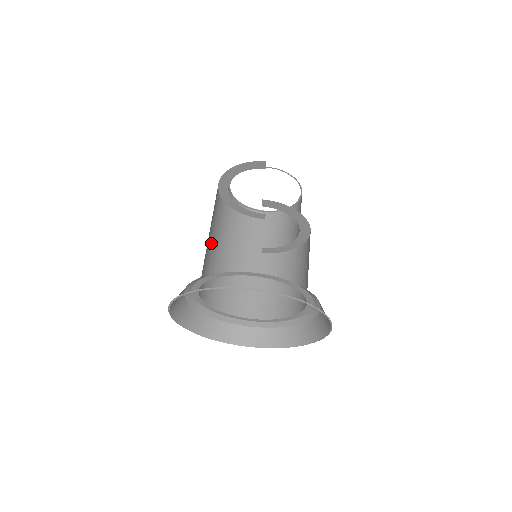
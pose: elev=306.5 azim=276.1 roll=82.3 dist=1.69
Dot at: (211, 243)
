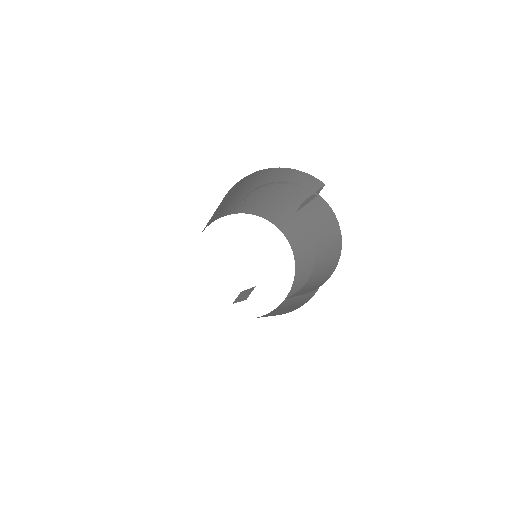
Dot at: (220, 207)
